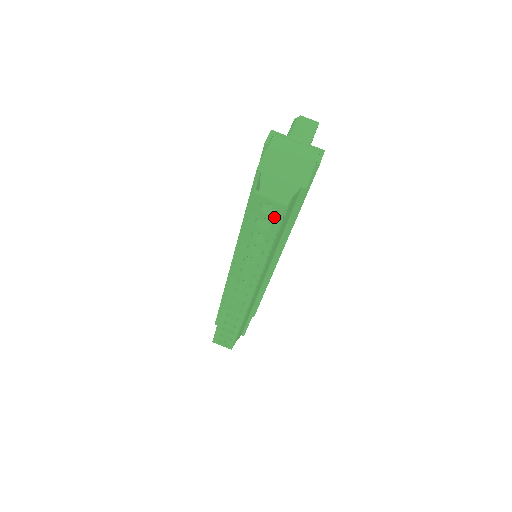
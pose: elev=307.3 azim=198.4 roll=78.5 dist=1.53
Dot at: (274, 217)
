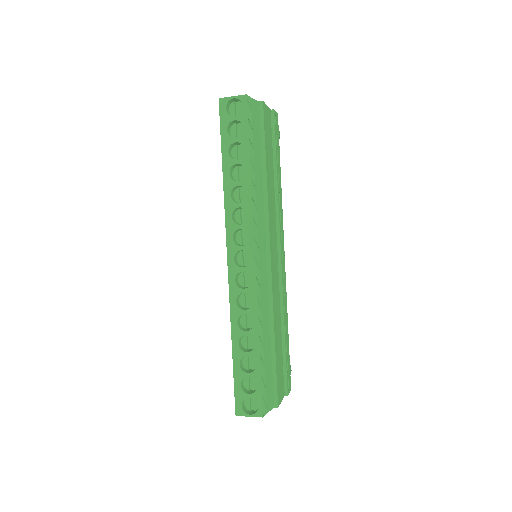
Dot at: (241, 115)
